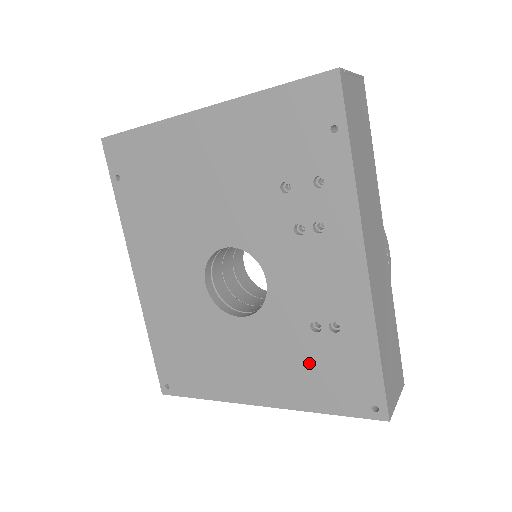
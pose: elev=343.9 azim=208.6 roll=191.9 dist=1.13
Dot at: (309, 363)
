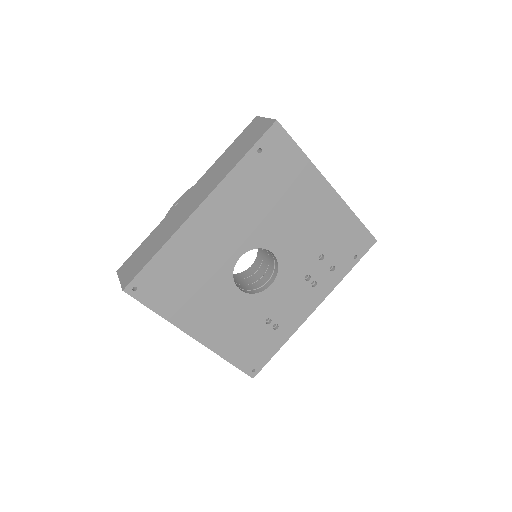
Dot at: (248, 335)
